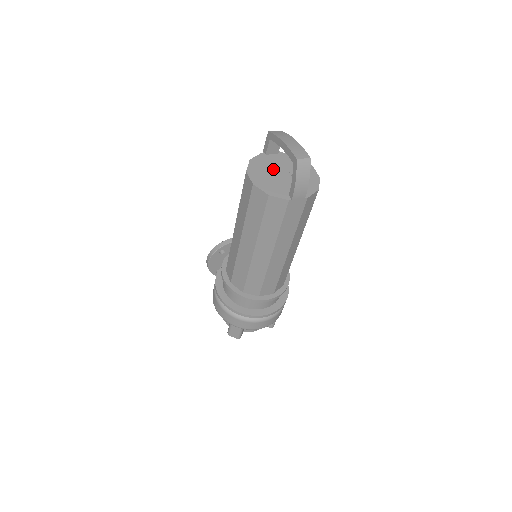
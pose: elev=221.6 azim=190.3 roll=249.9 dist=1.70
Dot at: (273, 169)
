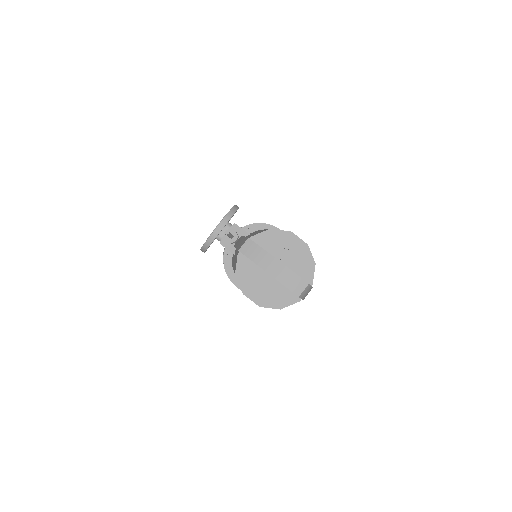
Dot at: (262, 270)
